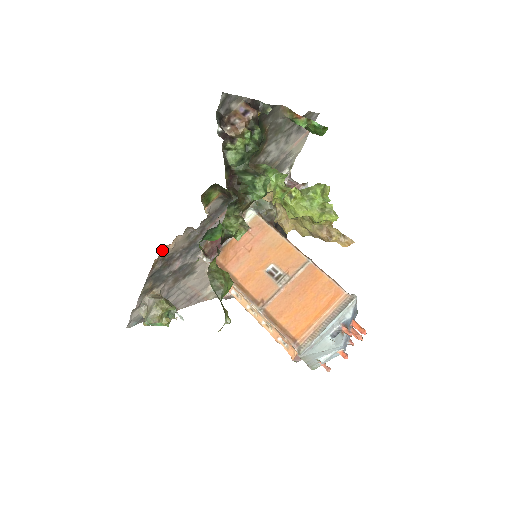
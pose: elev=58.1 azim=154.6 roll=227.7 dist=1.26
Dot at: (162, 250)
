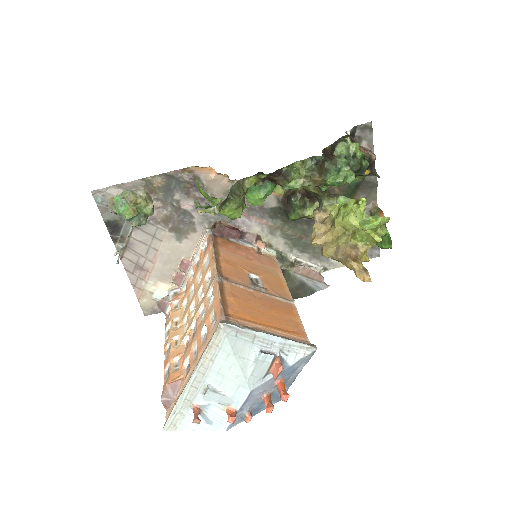
Dot at: (207, 167)
